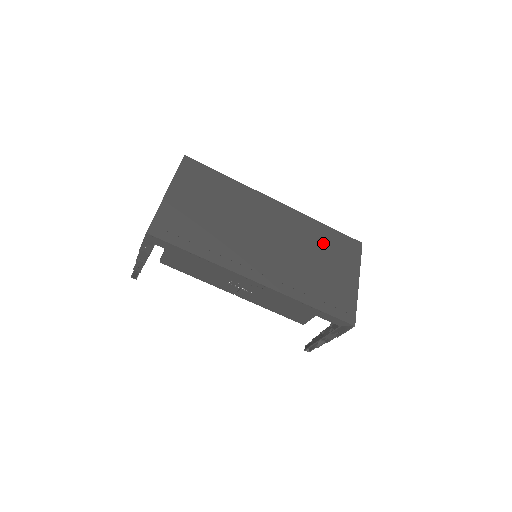
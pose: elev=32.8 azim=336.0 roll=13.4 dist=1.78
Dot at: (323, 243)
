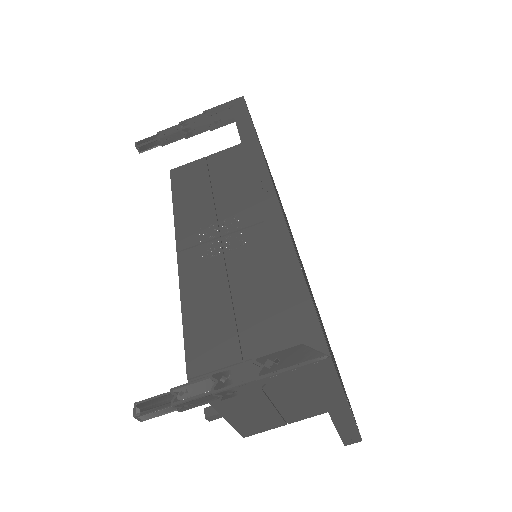
Dot at: occluded
